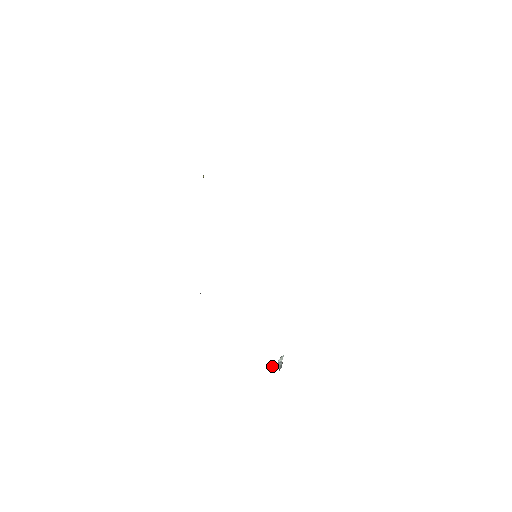
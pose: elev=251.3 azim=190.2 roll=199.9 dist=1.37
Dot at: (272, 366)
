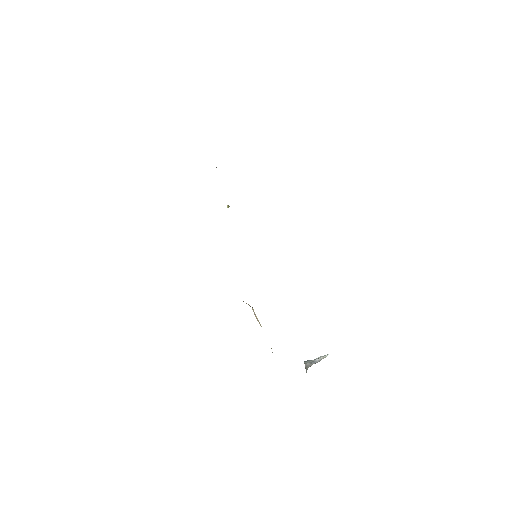
Dot at: occluded
